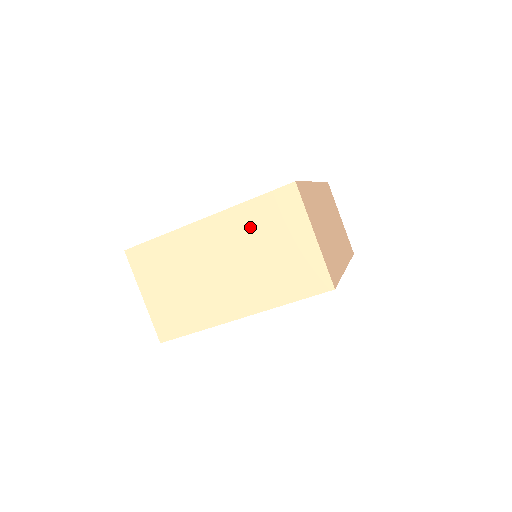
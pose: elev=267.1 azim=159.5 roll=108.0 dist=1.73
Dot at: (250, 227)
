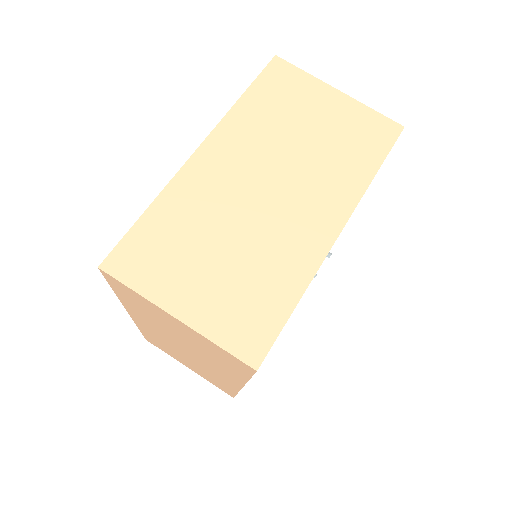
Dot at: (263, 123)
